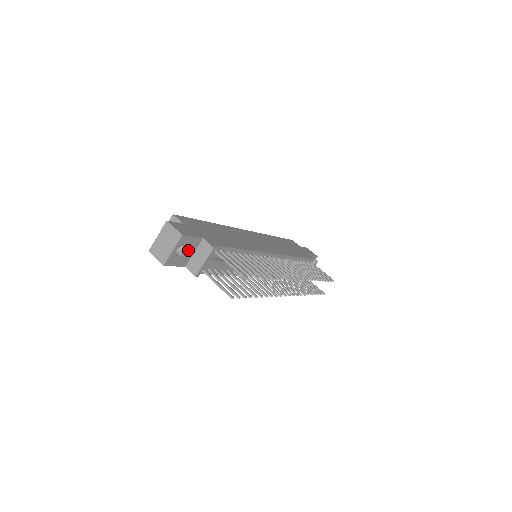
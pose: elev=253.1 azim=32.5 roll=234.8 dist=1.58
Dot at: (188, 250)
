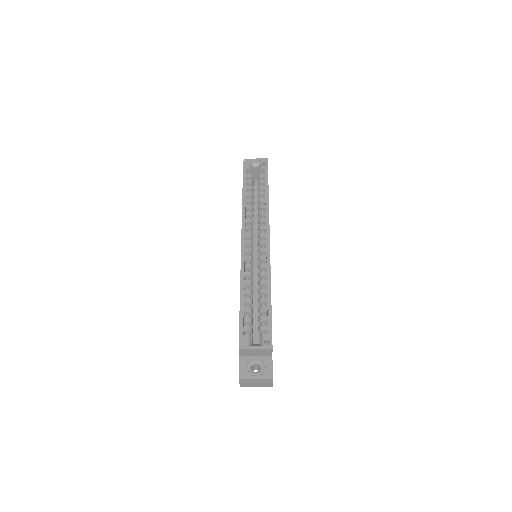
Dot at: occluded
